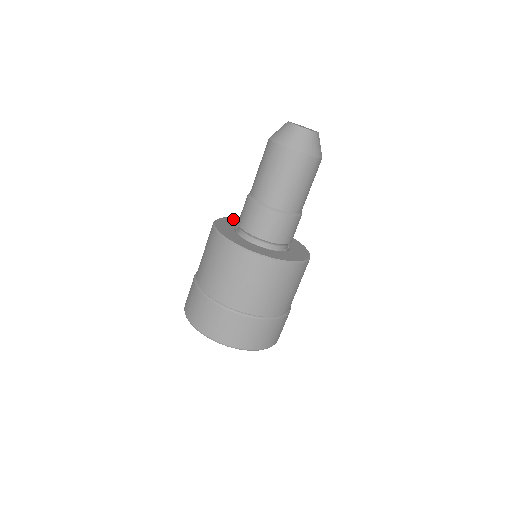
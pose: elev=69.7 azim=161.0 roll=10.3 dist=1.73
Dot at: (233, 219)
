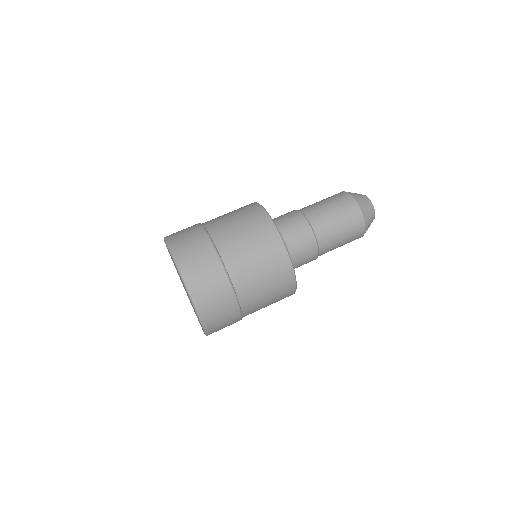
Dot at: occluded
